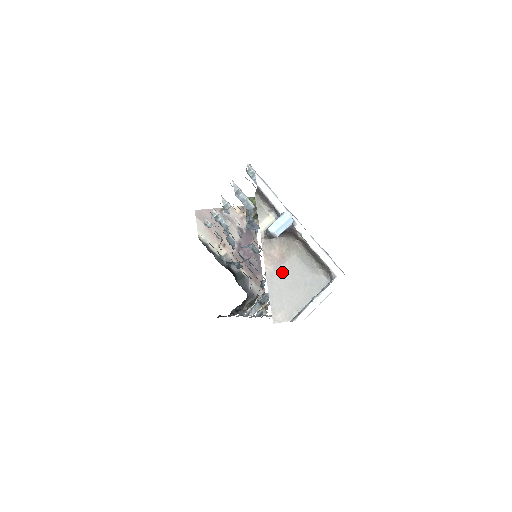
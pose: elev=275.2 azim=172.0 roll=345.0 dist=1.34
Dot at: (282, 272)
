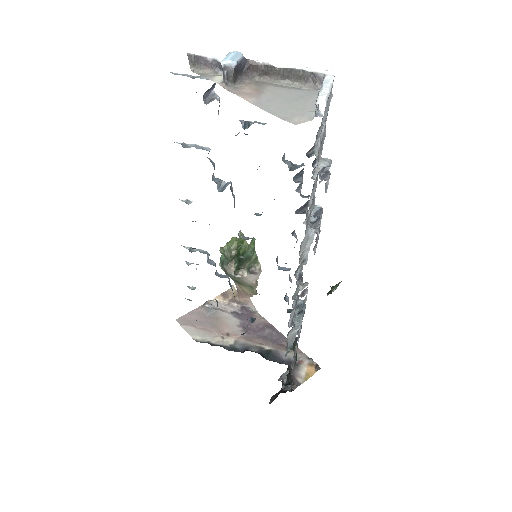
Dot at: (267, 98)
